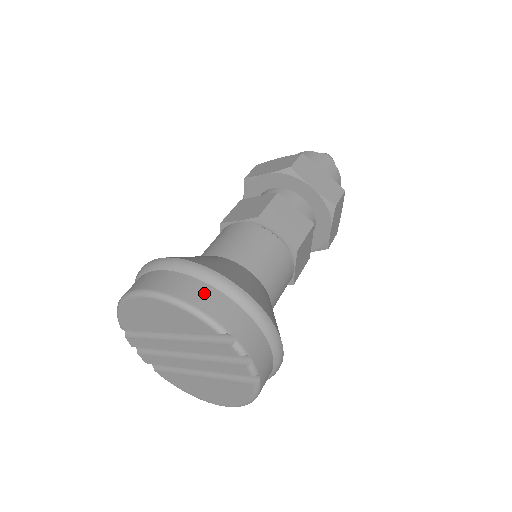
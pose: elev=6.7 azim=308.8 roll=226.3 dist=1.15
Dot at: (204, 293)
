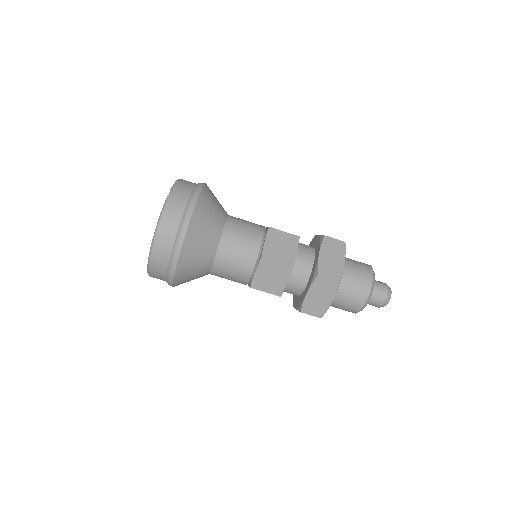
Dot at: occluded
